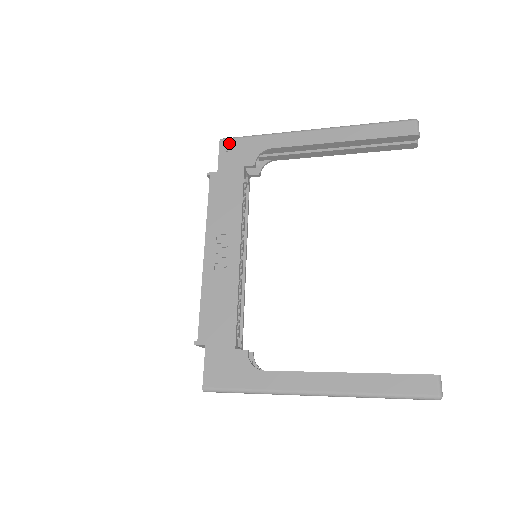
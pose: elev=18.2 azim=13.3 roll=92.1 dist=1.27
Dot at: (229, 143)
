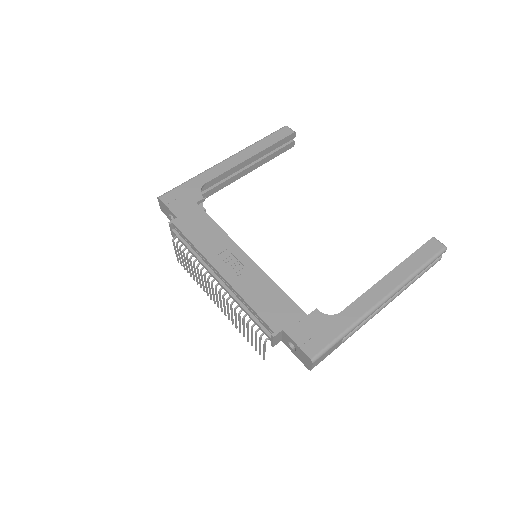
Dot at: (169, 196)
